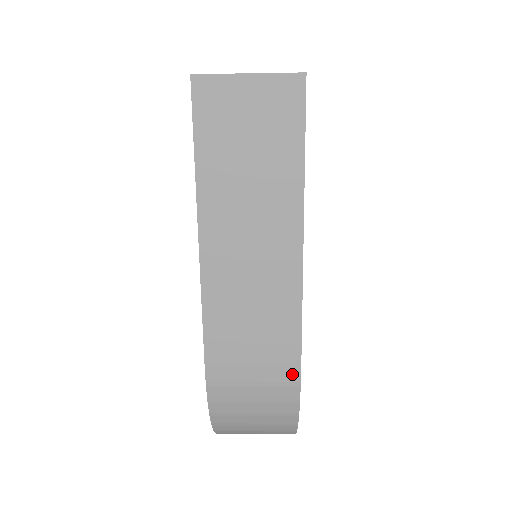
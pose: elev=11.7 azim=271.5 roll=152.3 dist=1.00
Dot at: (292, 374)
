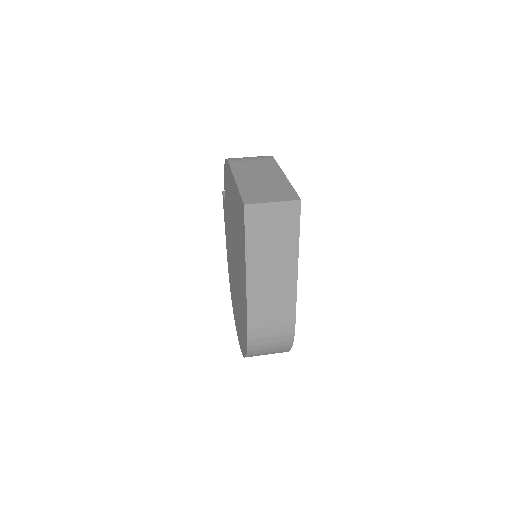
Dot at: (291, 330)
